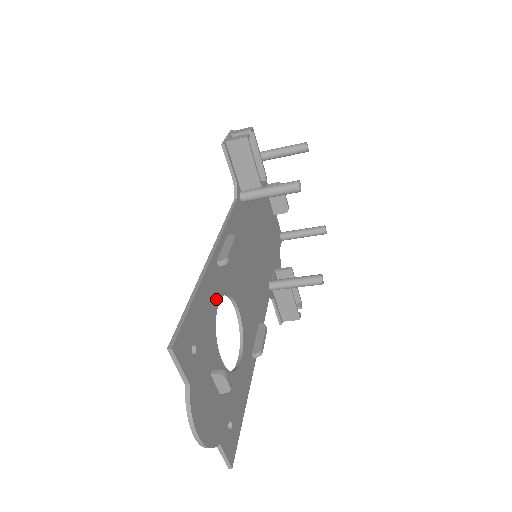
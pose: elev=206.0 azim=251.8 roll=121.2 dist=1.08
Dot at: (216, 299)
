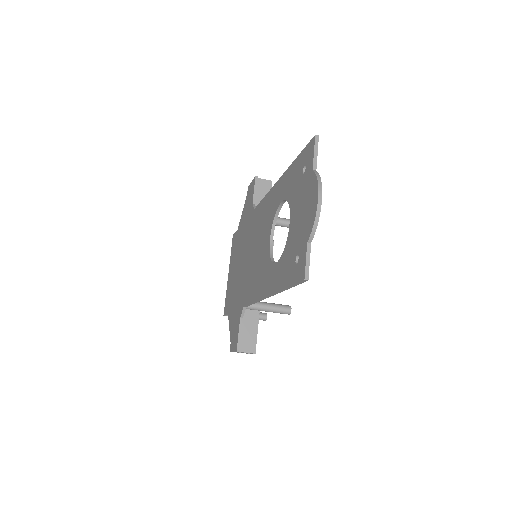
Dot at: occluded
